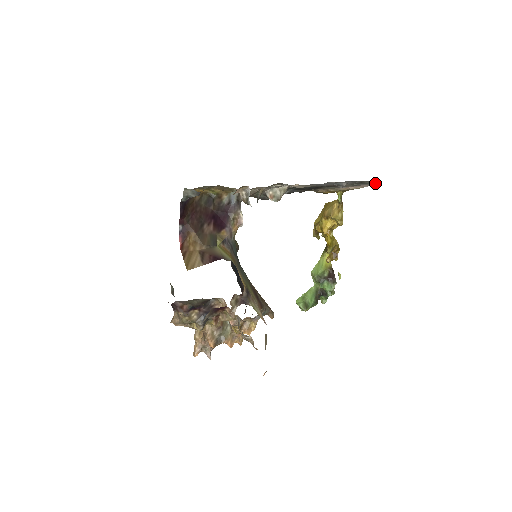
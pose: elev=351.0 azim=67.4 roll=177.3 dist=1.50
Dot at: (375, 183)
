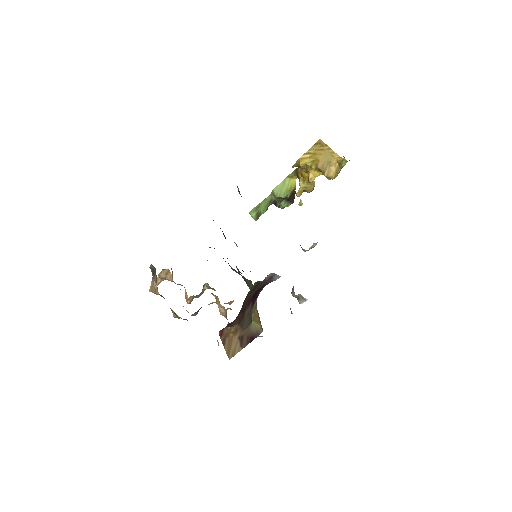
Dot at: occluded
